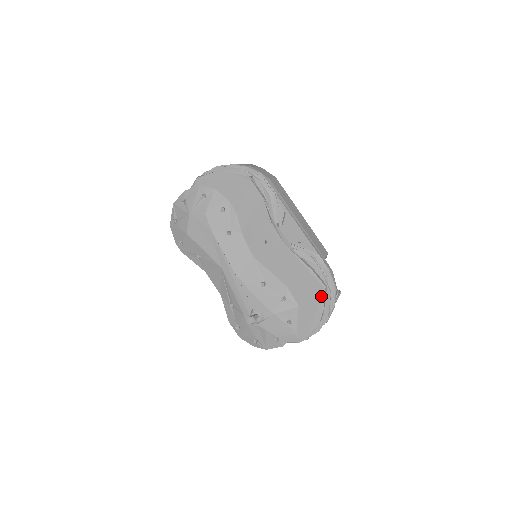
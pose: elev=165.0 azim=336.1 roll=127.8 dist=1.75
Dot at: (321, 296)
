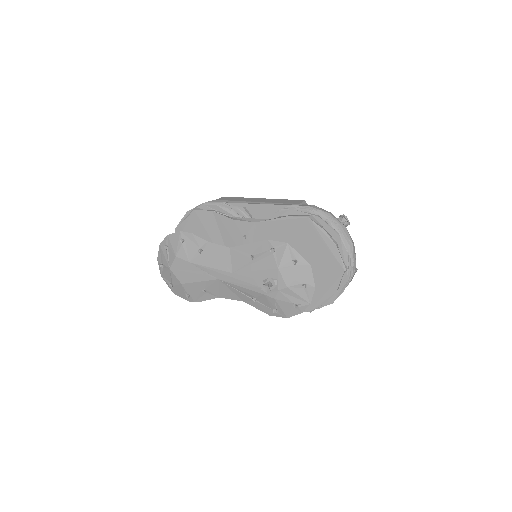
Dot at: (313, 226)
